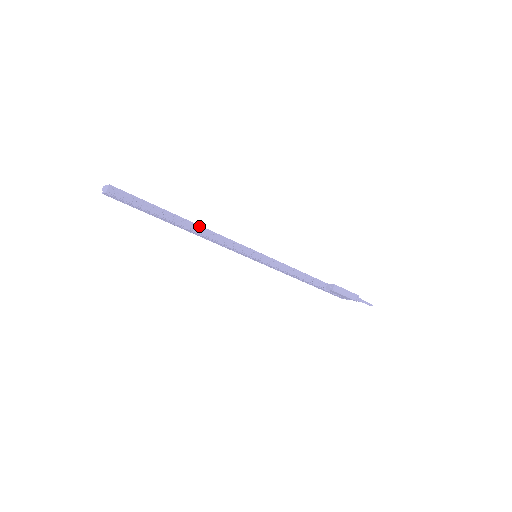
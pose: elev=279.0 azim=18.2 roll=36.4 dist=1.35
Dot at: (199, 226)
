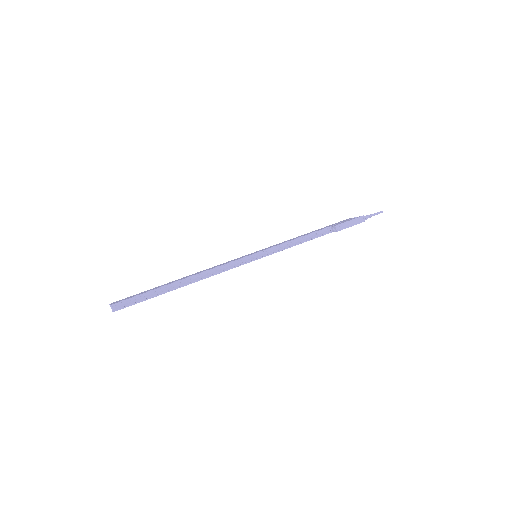
Dot at: (195, 275)
